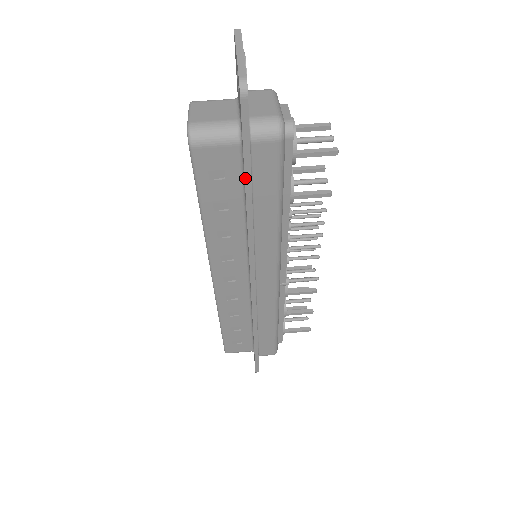
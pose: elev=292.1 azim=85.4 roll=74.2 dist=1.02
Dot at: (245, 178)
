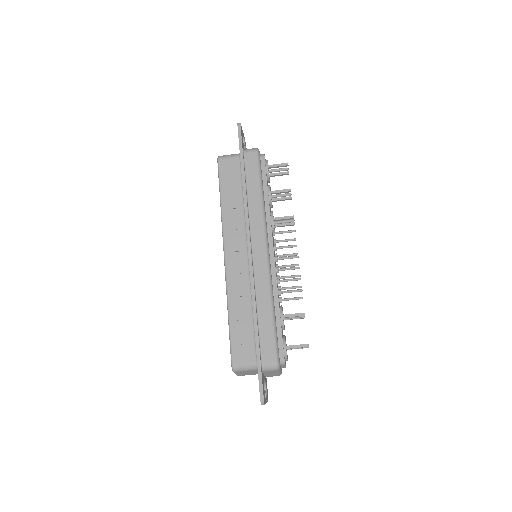
Dot at: occluded
